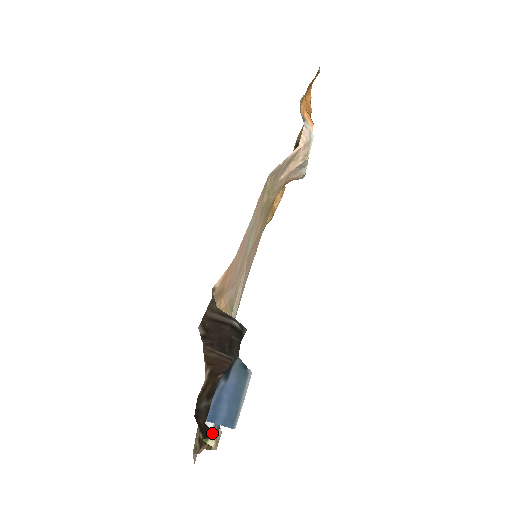
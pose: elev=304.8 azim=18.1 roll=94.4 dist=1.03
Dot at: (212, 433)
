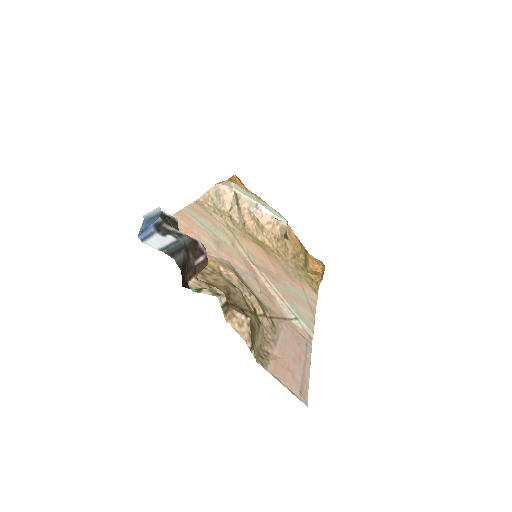
Dot at: (181, 270)
